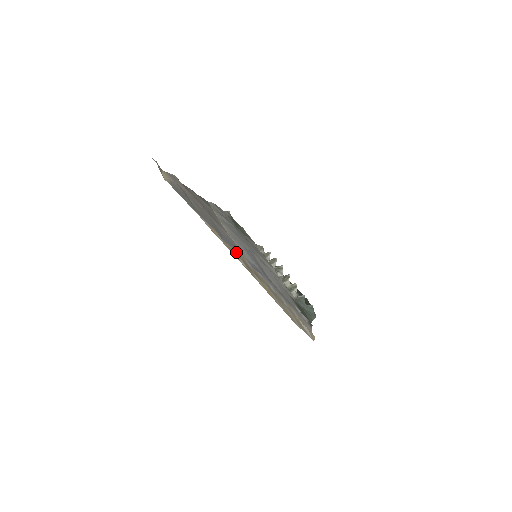
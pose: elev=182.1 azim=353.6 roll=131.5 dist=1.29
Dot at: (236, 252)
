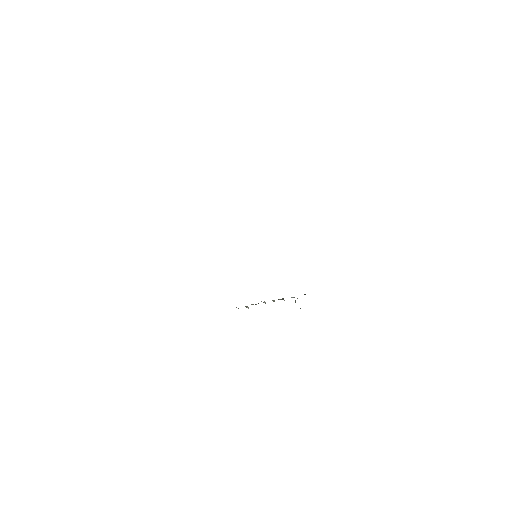
Dot at: occluded
